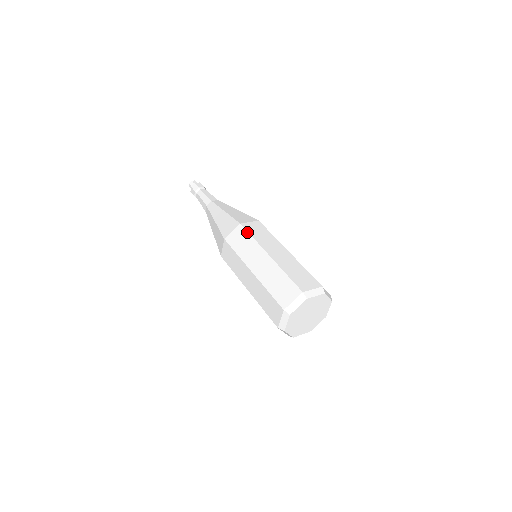
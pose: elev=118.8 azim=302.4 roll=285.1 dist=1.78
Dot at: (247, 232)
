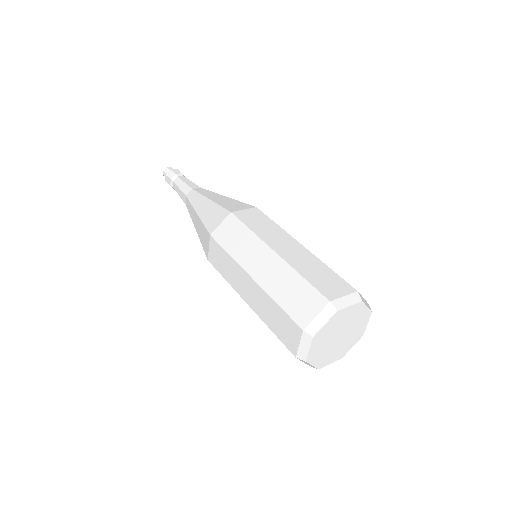
Dot at: (241, 222)
